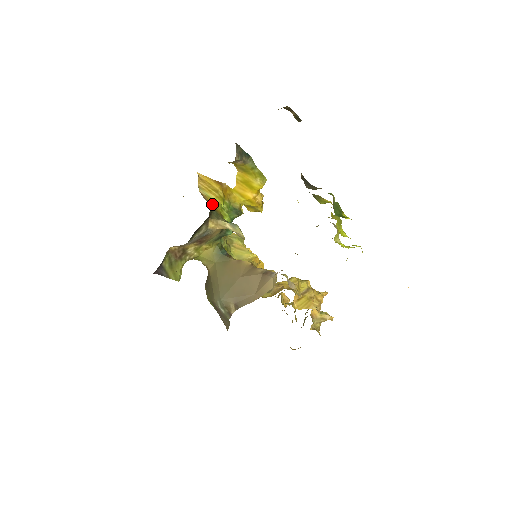
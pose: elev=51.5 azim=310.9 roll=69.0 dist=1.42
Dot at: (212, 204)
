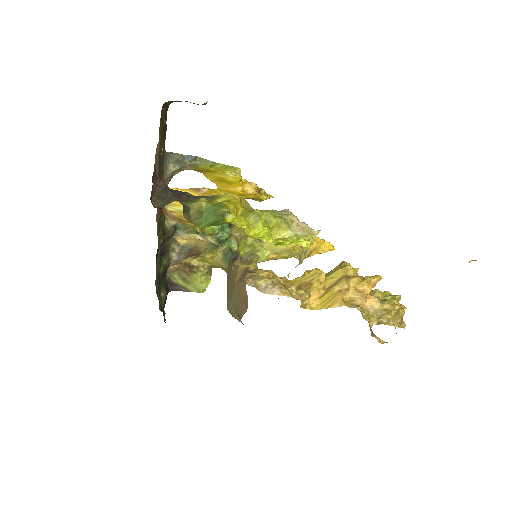
Dot at: (183, 218)
